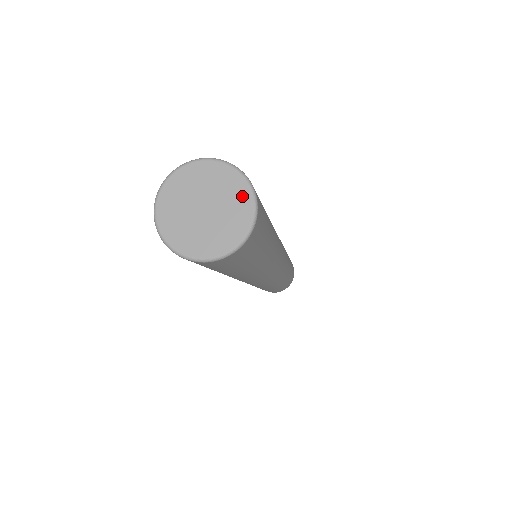
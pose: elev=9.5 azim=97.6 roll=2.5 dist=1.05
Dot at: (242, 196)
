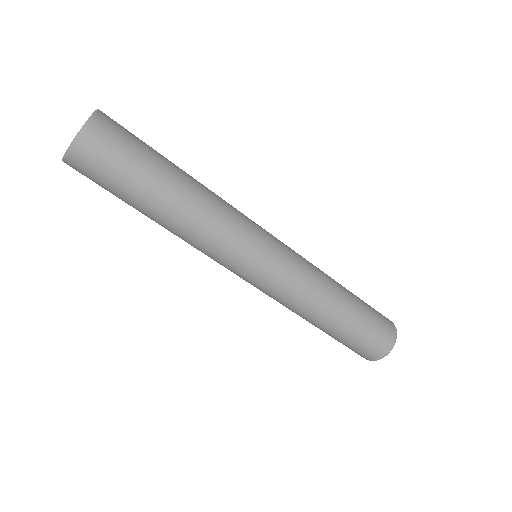
Dot at: (85, 124)
